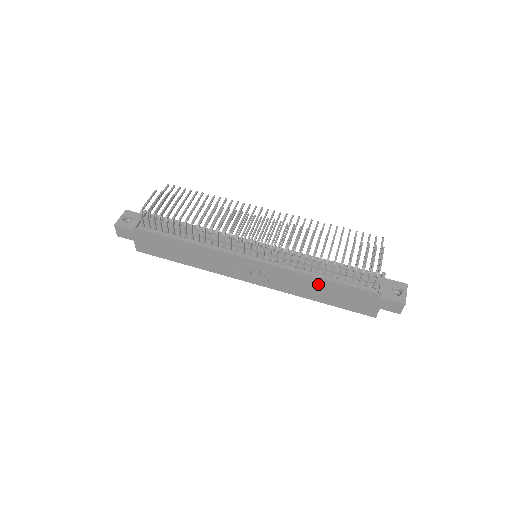
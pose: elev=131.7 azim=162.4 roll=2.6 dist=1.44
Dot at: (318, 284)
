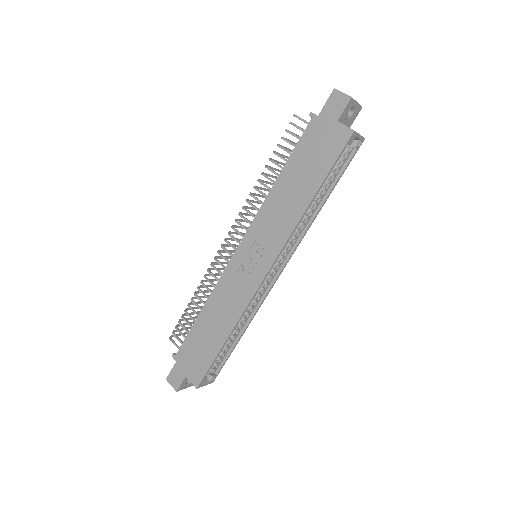
Dot at: (285, 186)
